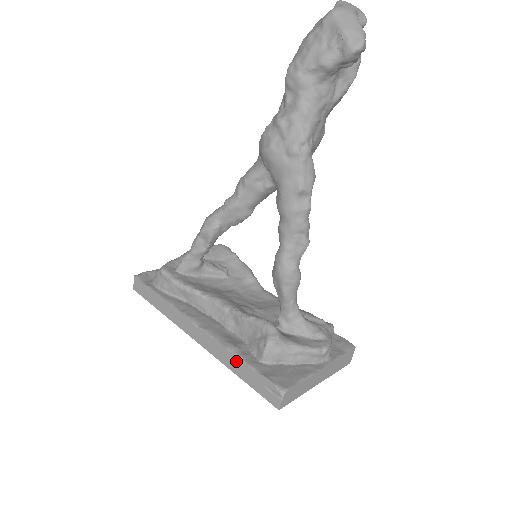
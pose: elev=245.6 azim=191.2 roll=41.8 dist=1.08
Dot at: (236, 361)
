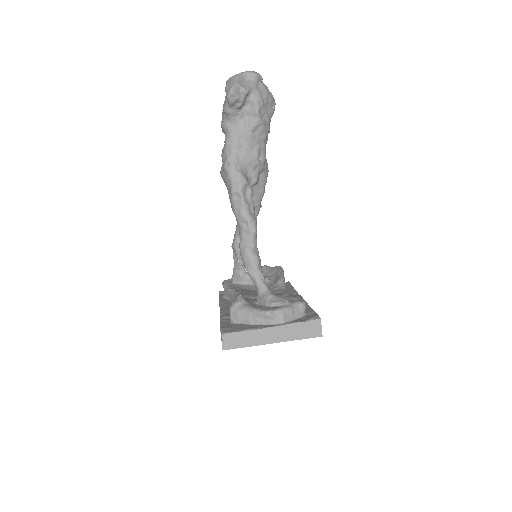
Dot at: occluded
